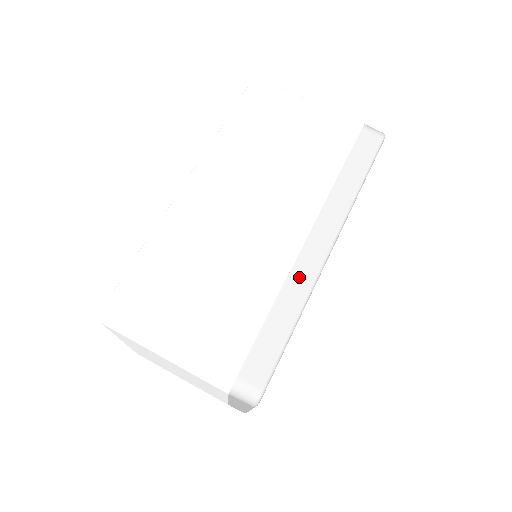
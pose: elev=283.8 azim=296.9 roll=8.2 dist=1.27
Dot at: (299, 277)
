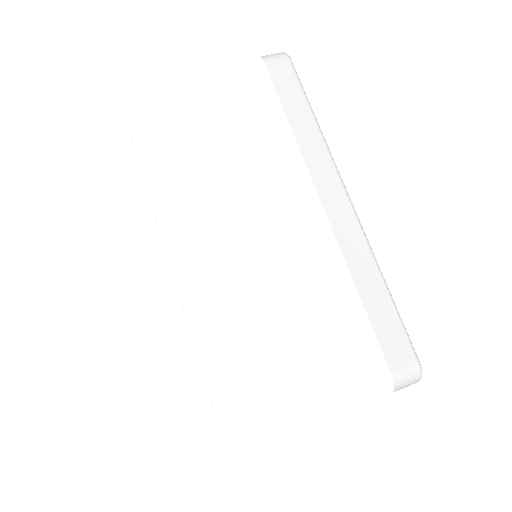
Dot at: (350, 244)
